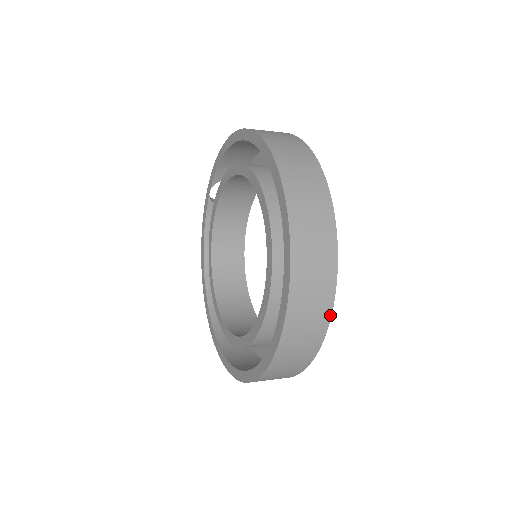
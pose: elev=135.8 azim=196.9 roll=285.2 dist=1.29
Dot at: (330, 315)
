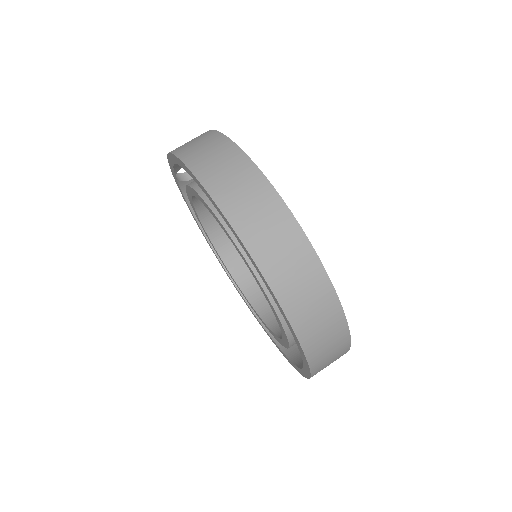
Dot at: (349, 345)
